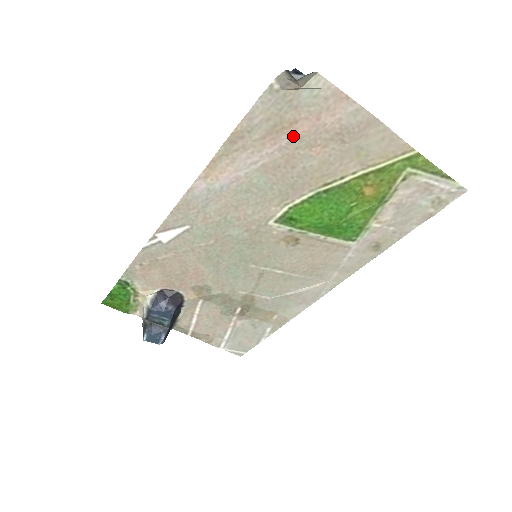
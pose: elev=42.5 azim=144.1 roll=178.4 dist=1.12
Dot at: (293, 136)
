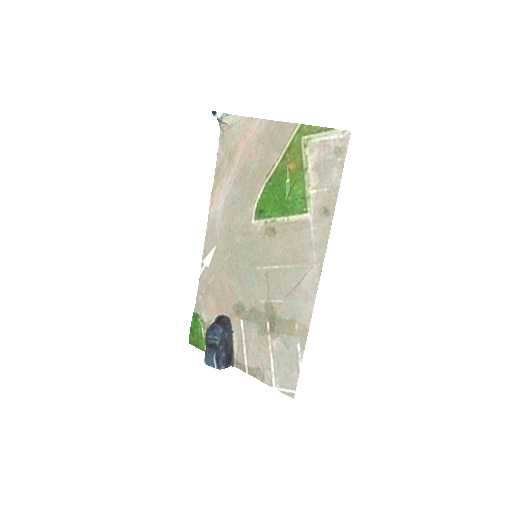
Dot at: (240, 155)
